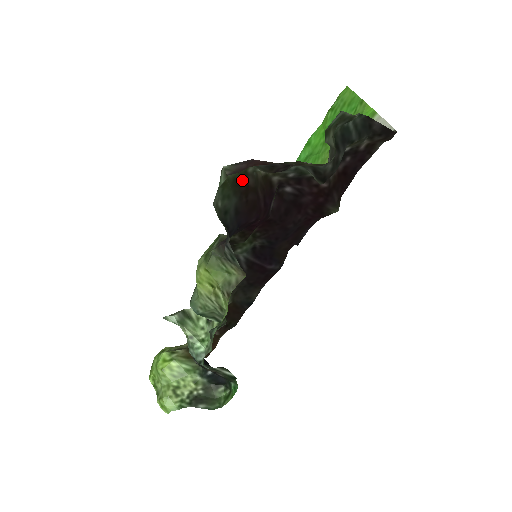
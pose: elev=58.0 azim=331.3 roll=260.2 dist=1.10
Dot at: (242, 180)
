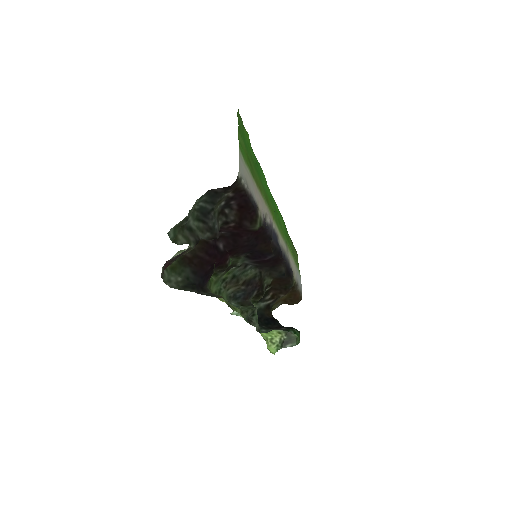
Dot at: (183, 258)
